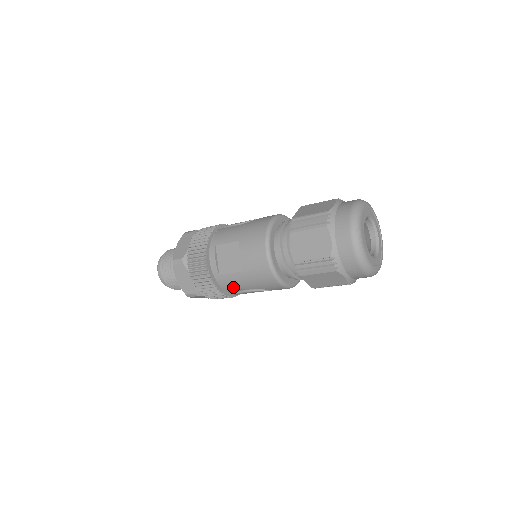
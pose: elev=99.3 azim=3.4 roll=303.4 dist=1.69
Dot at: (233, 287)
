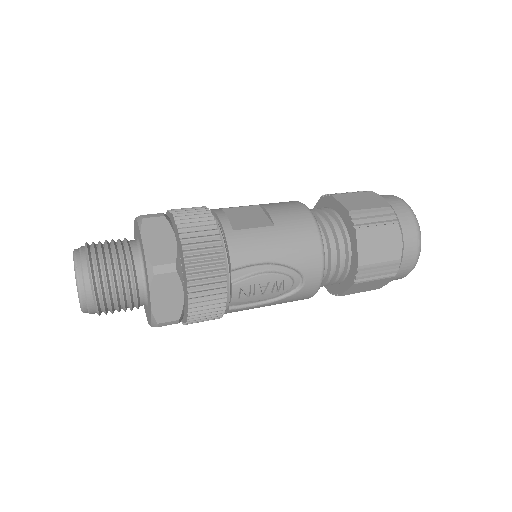
Dot at: (249, 255)
